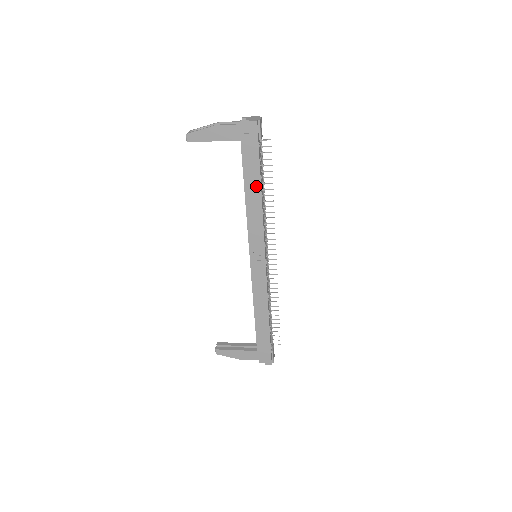
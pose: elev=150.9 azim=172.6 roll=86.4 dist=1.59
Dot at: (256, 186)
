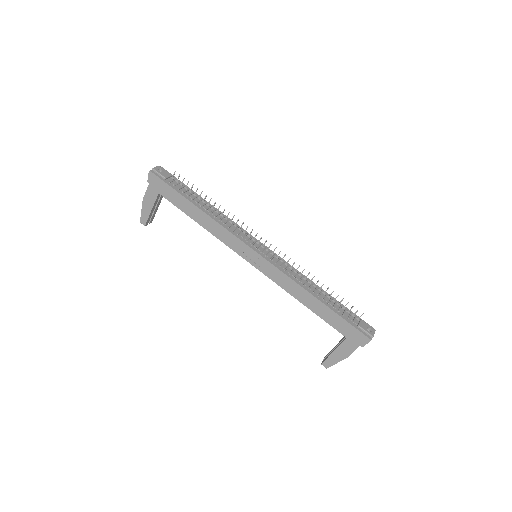
Dot at: (193, 208)
